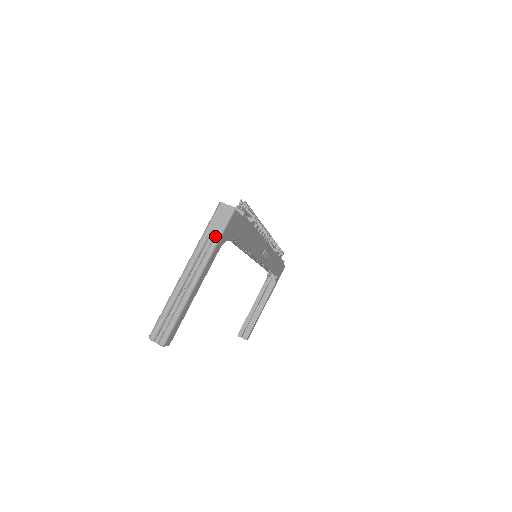
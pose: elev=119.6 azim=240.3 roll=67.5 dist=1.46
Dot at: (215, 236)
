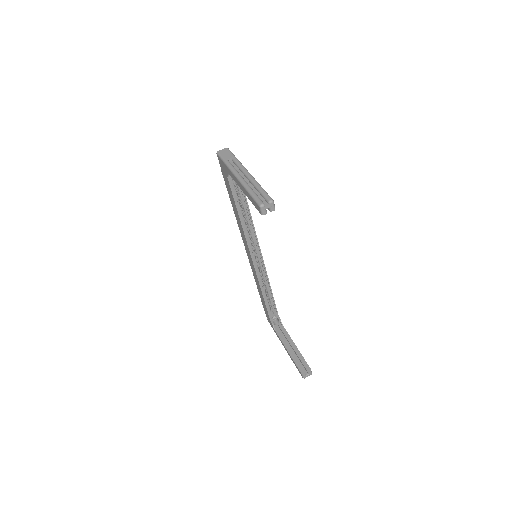
Dot at: (233, 158)
